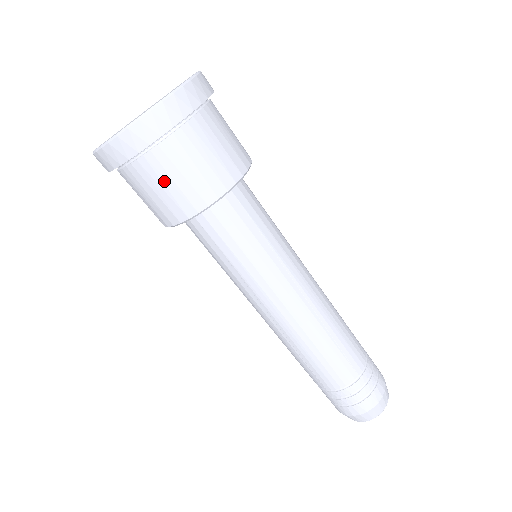
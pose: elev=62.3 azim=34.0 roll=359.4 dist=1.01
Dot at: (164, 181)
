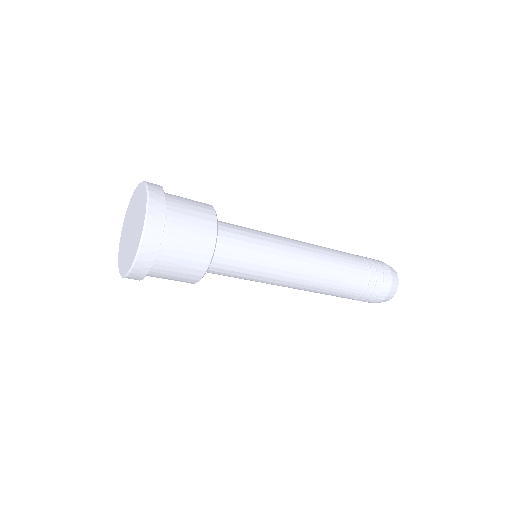
Dot at: (178, 263)
